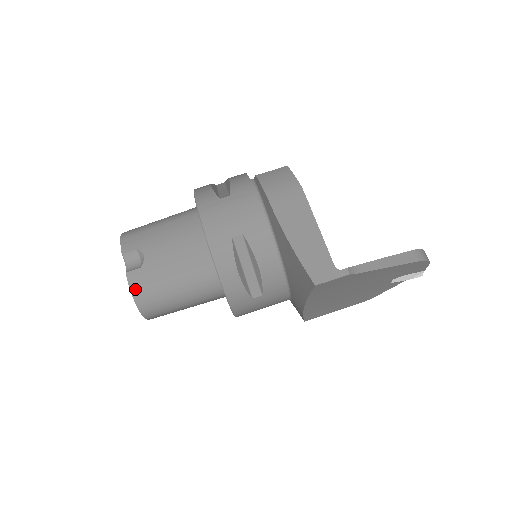
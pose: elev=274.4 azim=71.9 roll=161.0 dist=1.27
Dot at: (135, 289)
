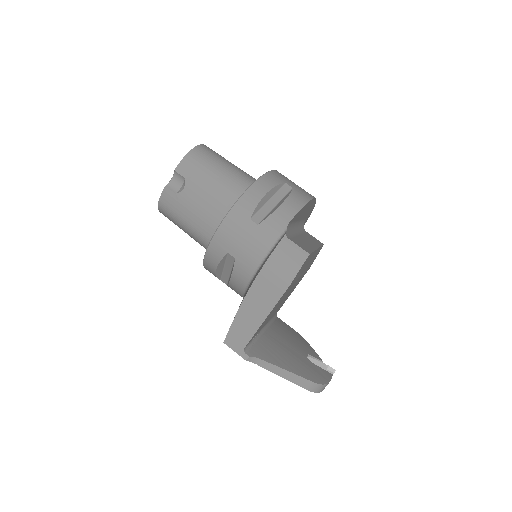
Dot at: (162, 201)
